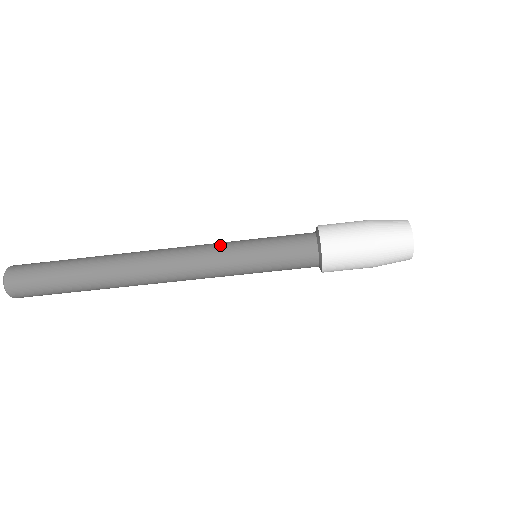
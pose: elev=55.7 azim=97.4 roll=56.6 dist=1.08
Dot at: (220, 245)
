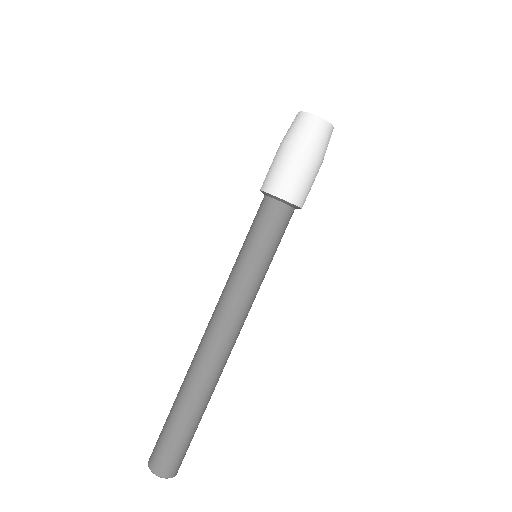
Dot at: (234, 284)
